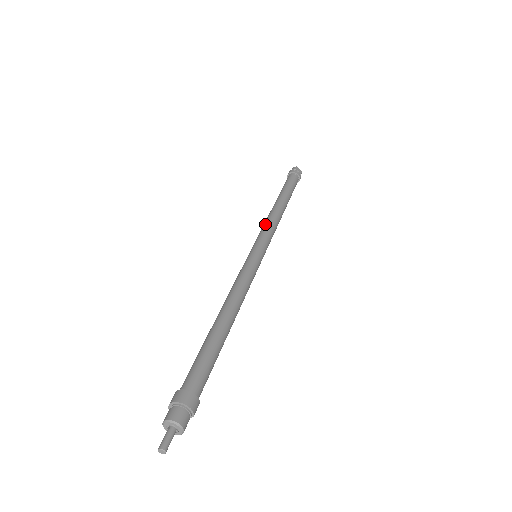
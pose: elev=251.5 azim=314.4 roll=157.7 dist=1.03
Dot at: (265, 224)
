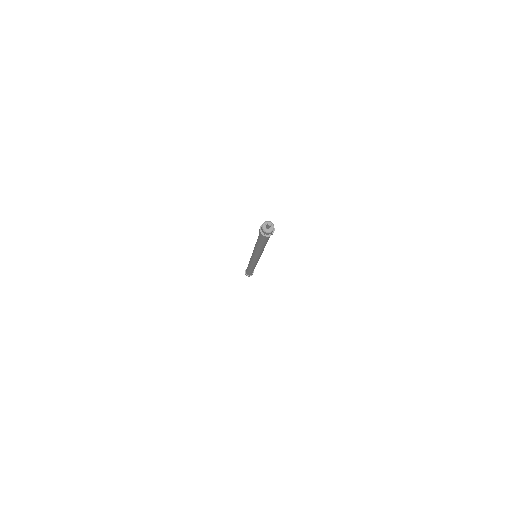
Dot at: occluded
